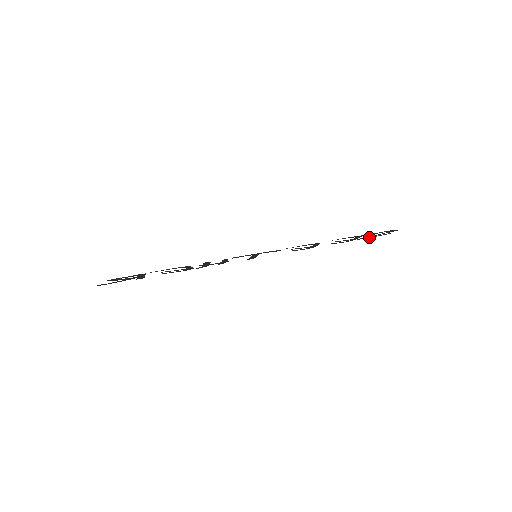
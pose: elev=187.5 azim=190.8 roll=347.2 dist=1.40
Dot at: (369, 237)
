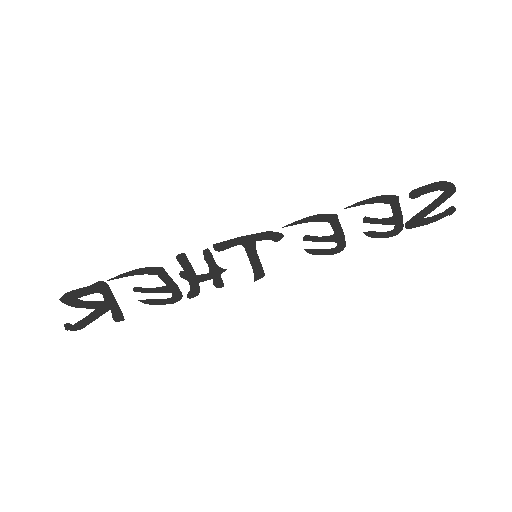
Dot at: (425, 221)
